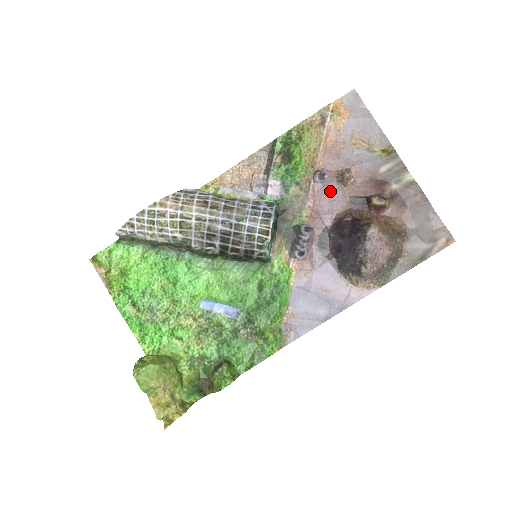
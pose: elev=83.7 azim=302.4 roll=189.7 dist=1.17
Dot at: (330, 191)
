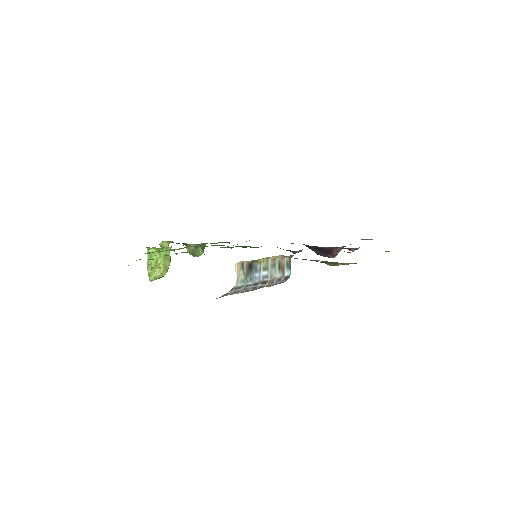
Dot at: occluded
